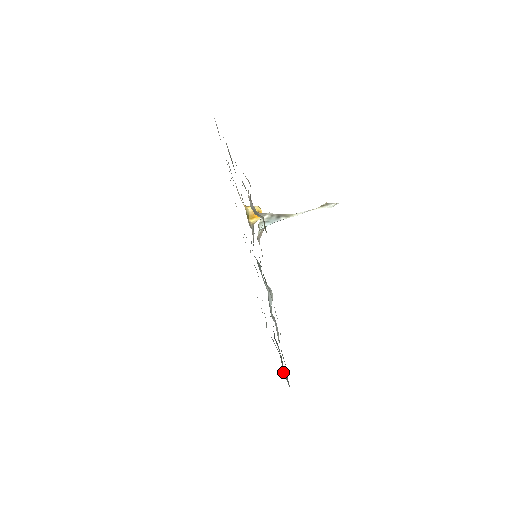
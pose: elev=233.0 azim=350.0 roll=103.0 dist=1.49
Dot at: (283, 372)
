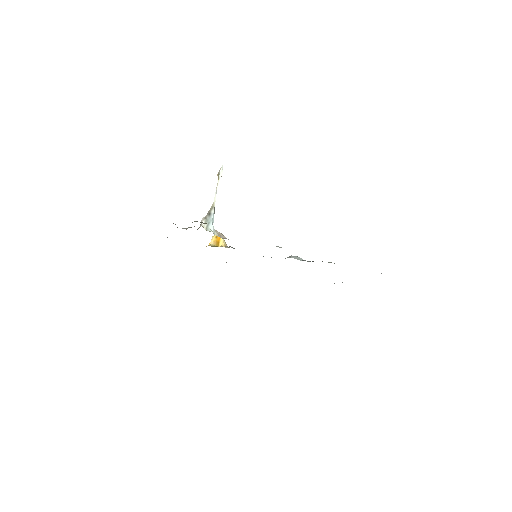
Dot at: occluded
